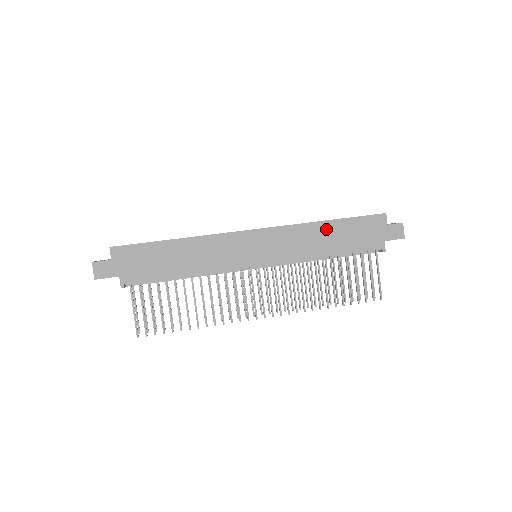
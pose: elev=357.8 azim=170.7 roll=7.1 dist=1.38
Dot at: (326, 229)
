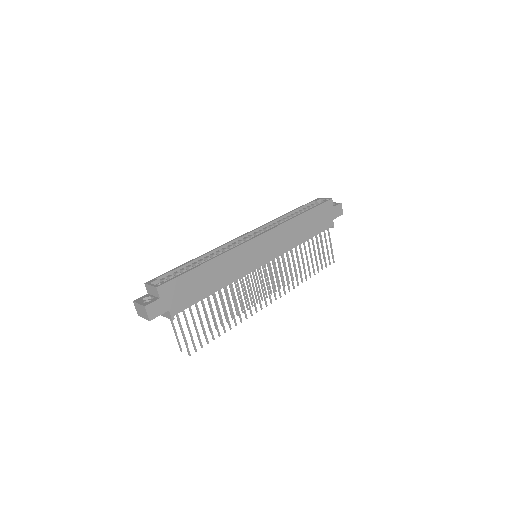
Dot at: (301, 221)
